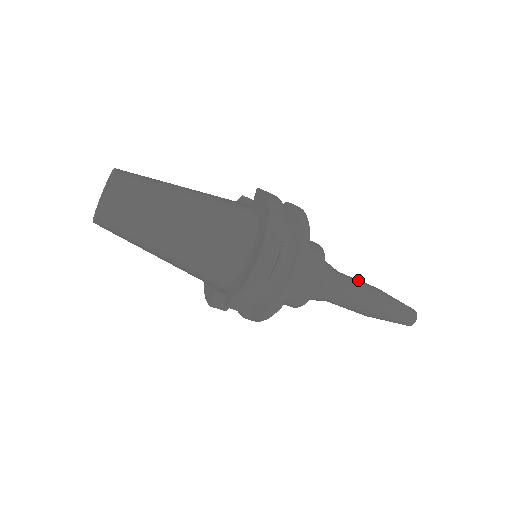
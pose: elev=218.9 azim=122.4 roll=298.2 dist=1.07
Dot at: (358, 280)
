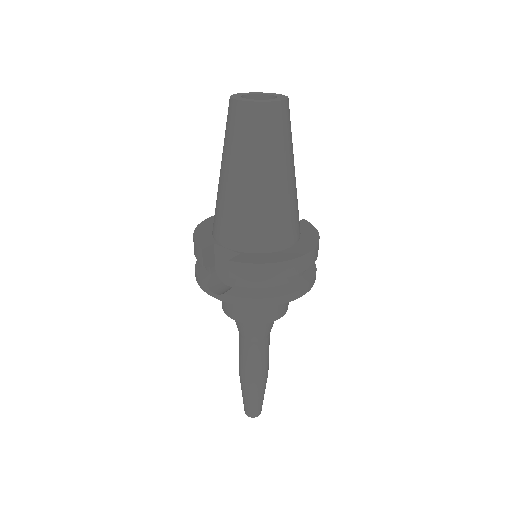
Dot at: occluded
